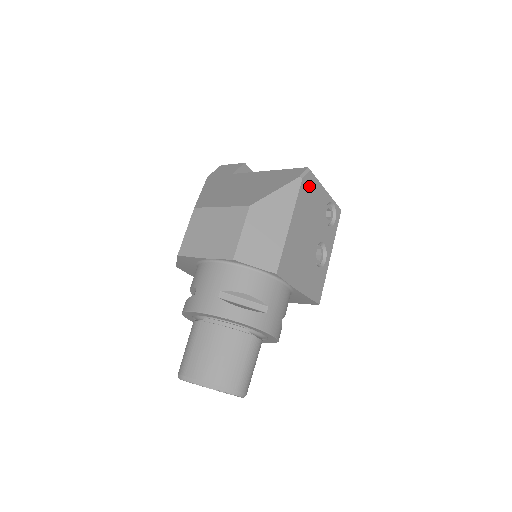
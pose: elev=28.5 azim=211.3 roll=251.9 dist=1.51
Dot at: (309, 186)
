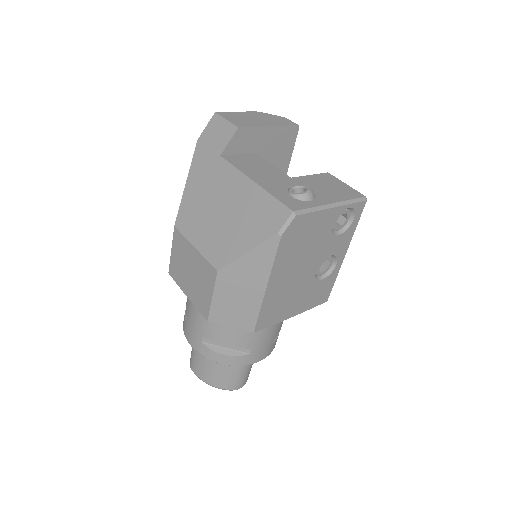
Dot at: (296, 231)
